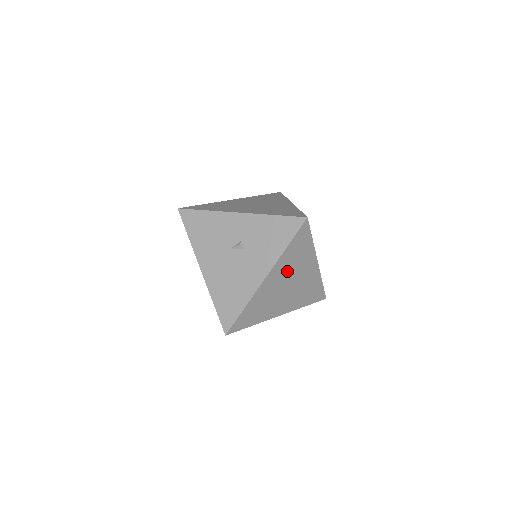
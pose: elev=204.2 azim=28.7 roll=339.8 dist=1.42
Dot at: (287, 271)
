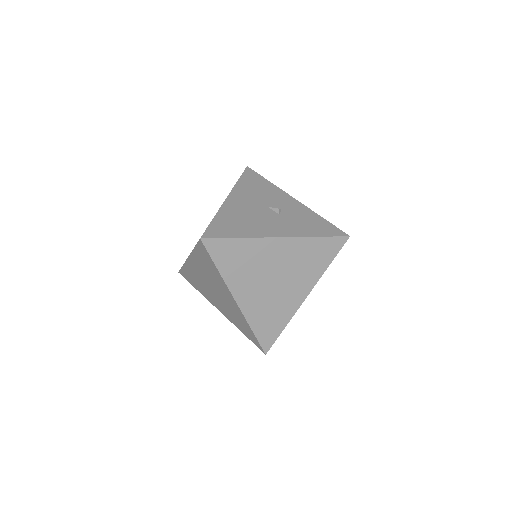
Dot at: (291, 261)
